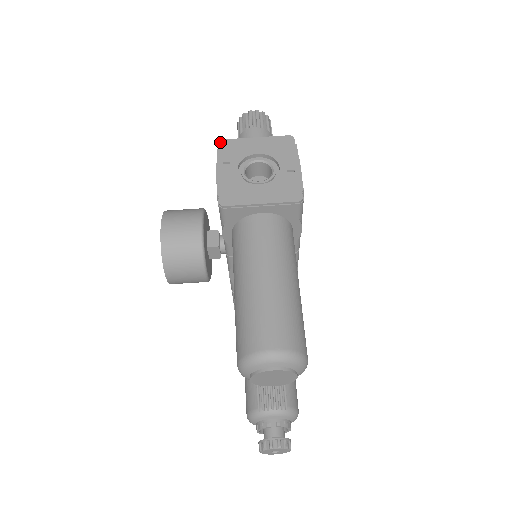
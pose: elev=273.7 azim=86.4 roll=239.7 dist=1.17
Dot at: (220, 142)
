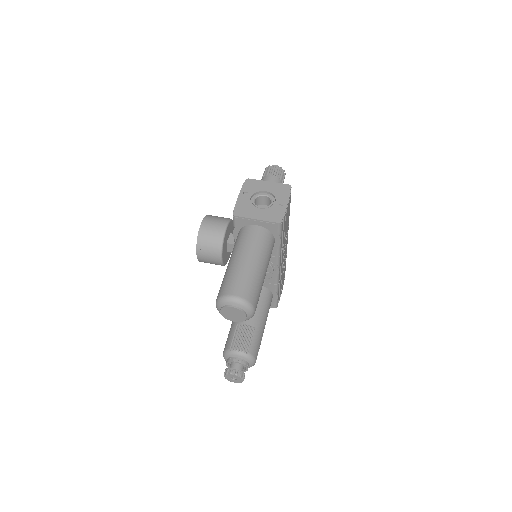
Dot at: (246, 180)
